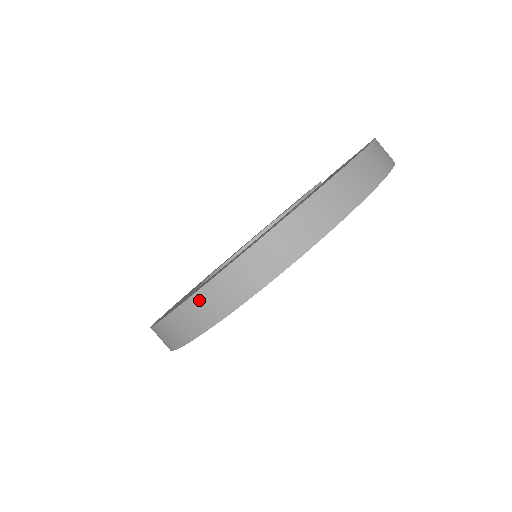
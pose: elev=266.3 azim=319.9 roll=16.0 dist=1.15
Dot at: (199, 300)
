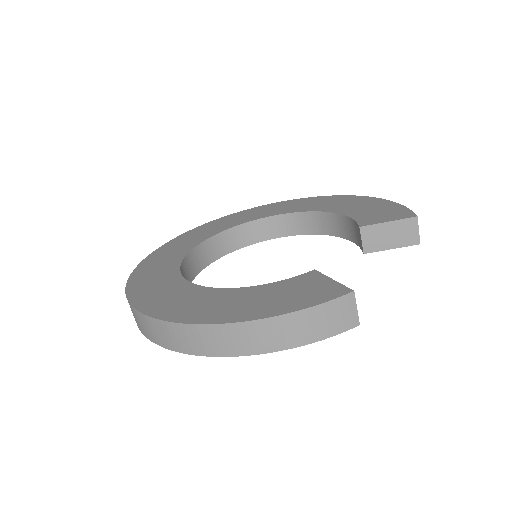
Dot at: occluded
